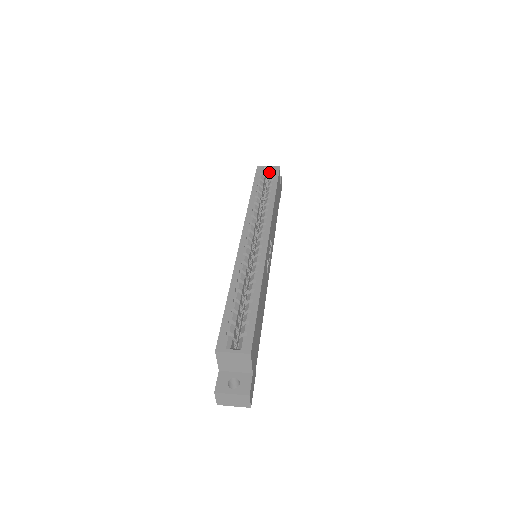
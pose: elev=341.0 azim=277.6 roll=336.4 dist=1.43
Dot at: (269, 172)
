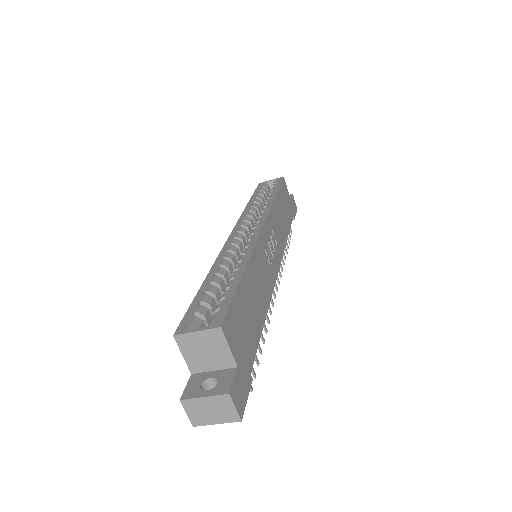
Dot at: occluded
